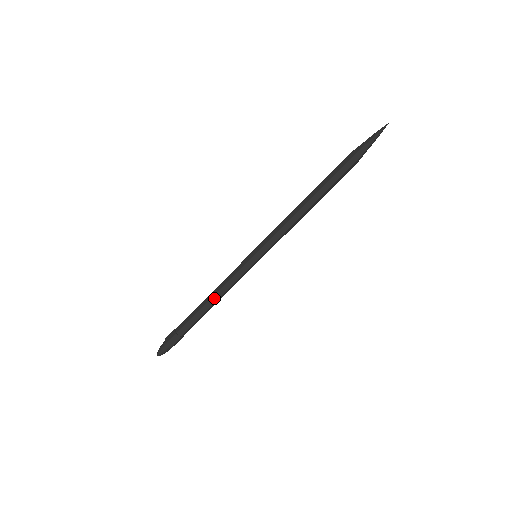
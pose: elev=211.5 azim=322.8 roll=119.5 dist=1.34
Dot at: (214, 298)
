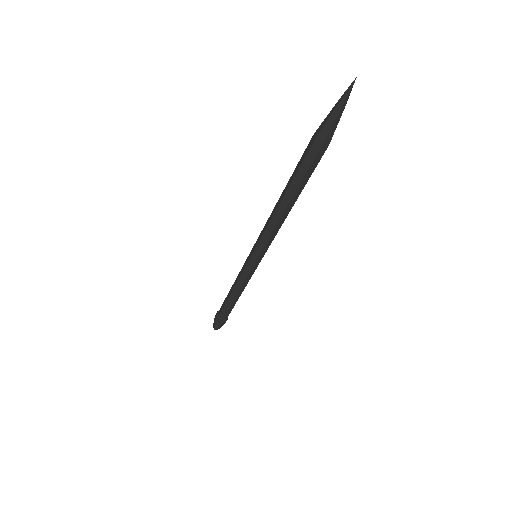
Dot at: (233, 292)
